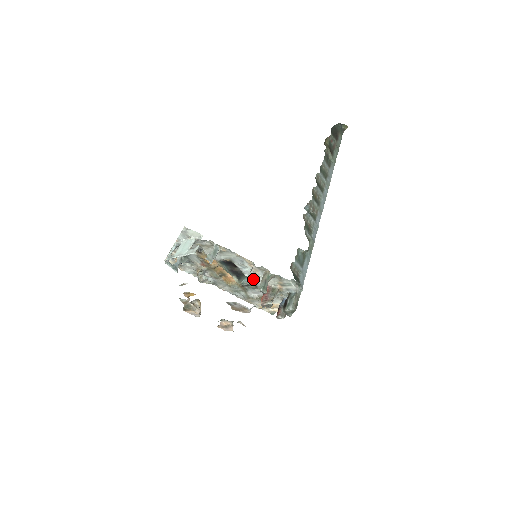
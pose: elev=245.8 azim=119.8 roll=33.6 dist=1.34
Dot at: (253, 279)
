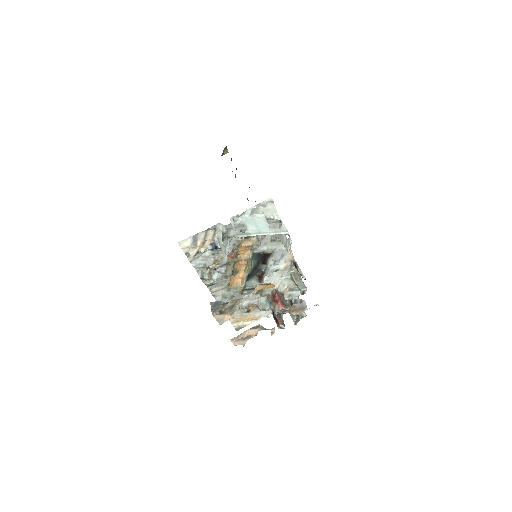
Dot at: (269, 280)
